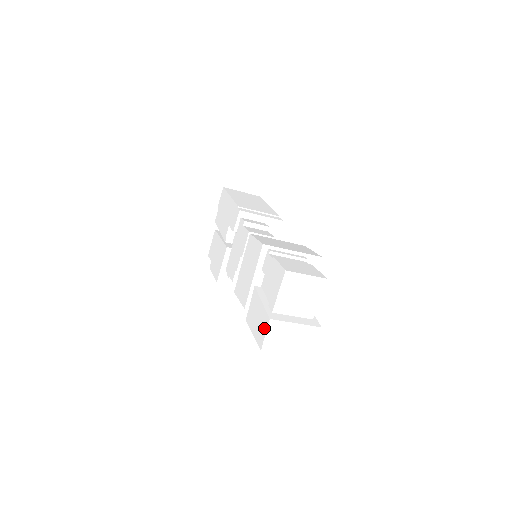
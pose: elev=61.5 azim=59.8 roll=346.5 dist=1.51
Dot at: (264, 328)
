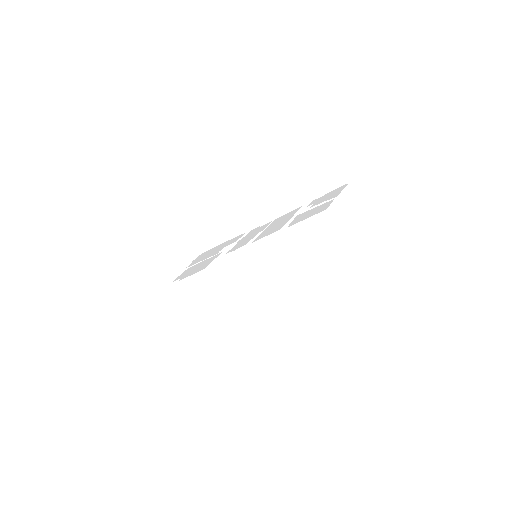
Dot at: (327, 204)
